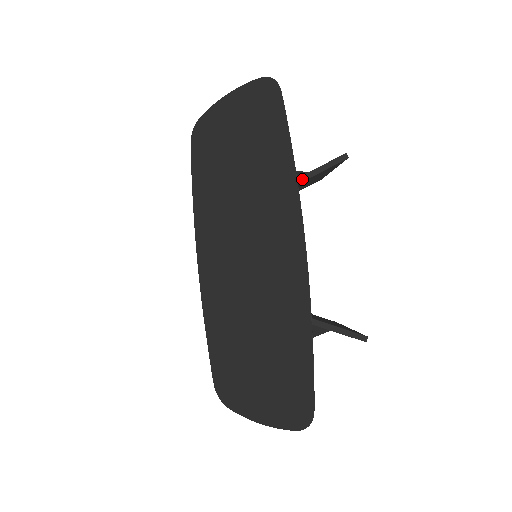
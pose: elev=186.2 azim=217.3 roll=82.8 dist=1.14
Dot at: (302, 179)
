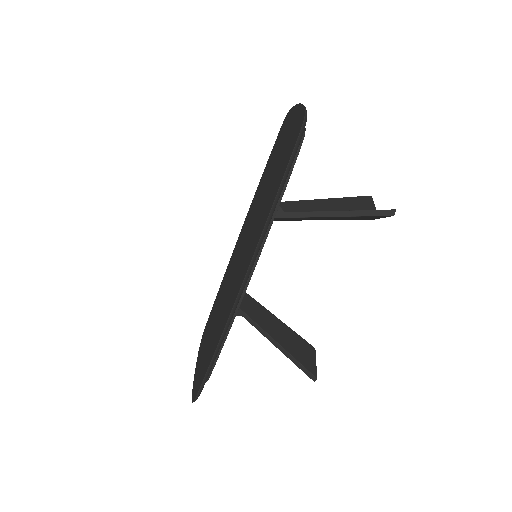
Dot at: (323, 214)
